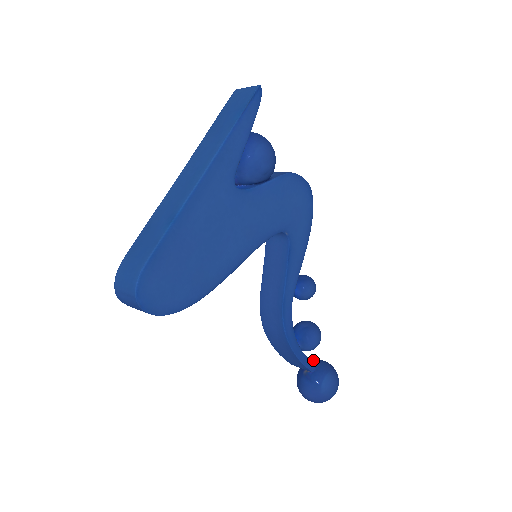
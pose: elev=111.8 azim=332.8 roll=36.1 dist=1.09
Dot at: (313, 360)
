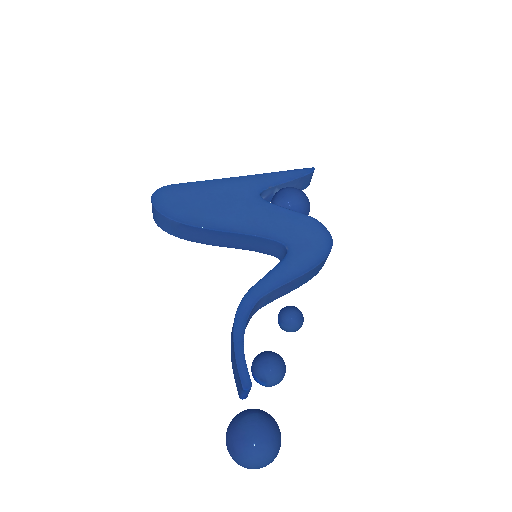
Dot at: occluded
